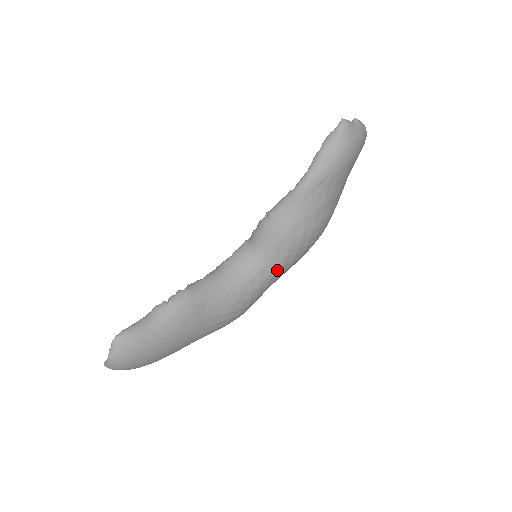
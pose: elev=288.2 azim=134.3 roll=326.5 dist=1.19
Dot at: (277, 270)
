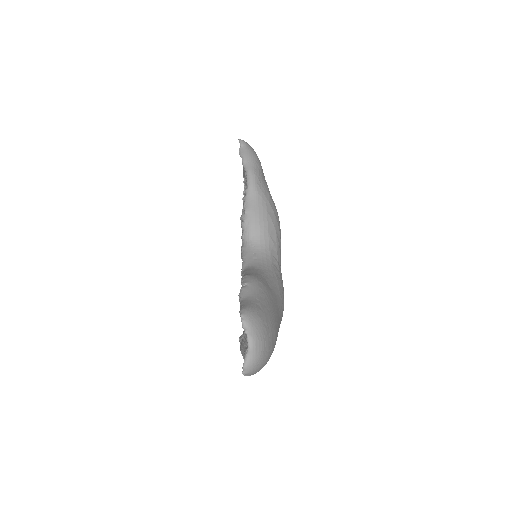
Dot at: (278, 252)
